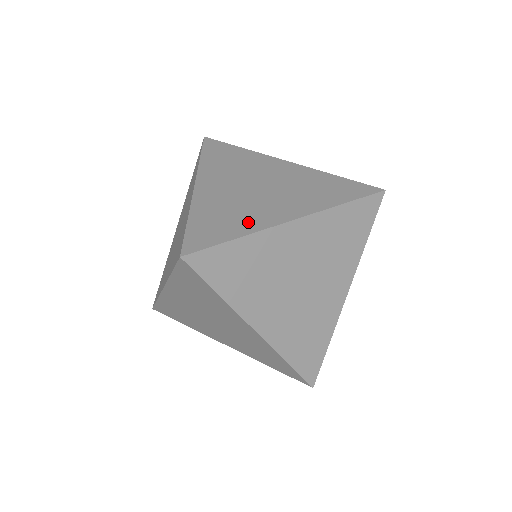
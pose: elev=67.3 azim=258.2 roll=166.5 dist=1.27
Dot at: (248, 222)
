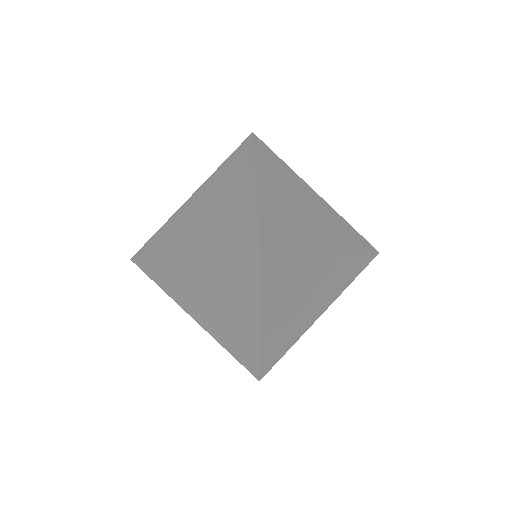
Dot at: (302, 240)
